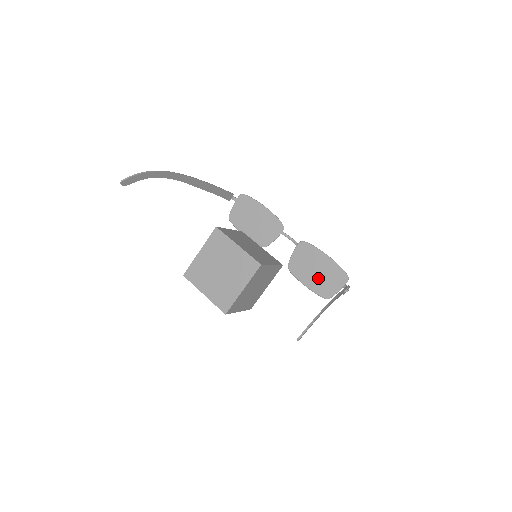
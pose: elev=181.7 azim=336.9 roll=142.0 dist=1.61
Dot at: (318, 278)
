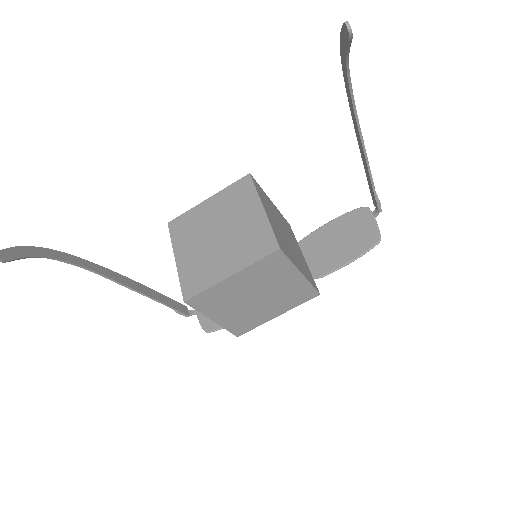
Dot at: (346, 243)
